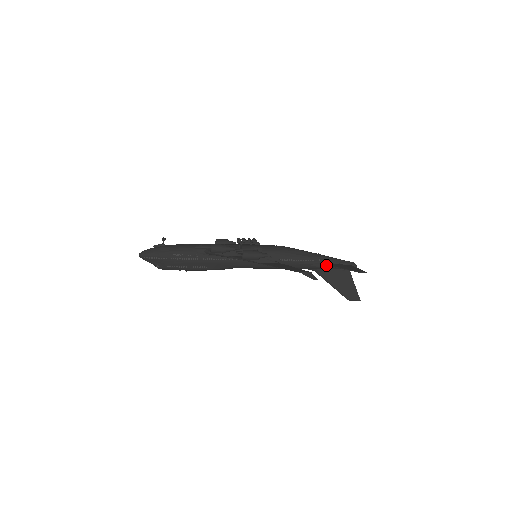
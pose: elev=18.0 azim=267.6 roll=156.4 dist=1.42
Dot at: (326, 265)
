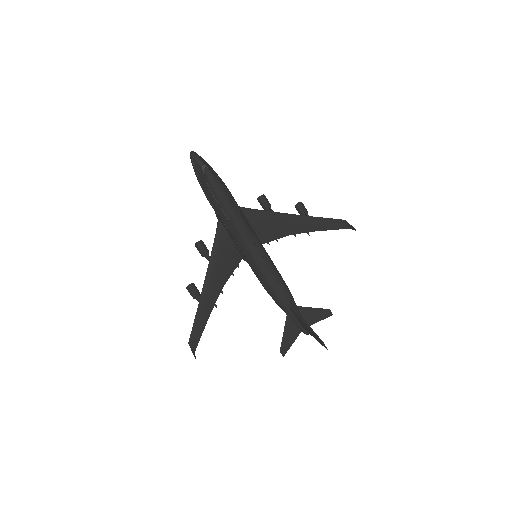
Dot at: (298, 306)
